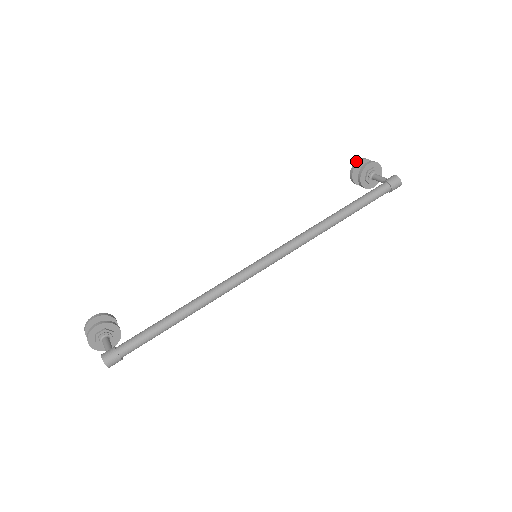
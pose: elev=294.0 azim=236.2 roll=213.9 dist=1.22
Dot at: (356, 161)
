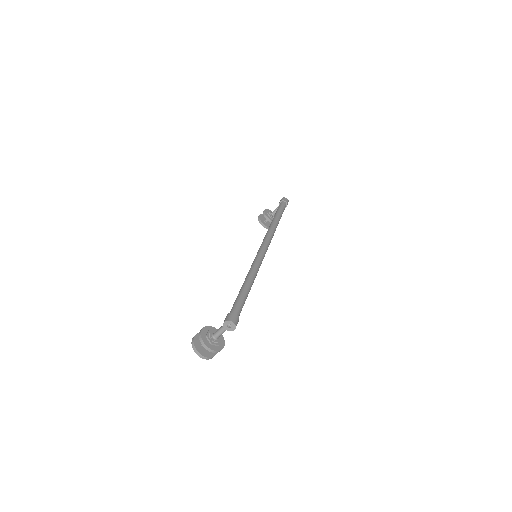
Dot at: occluded
